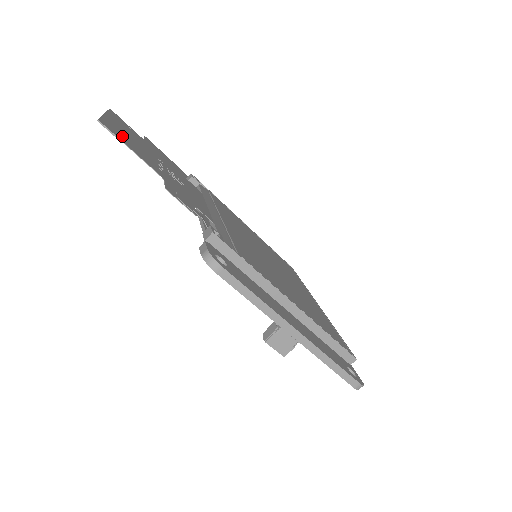
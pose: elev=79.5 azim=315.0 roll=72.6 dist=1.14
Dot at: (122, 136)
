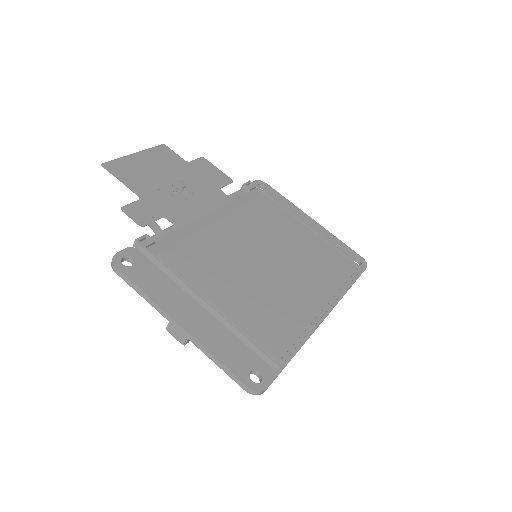
Dot at: (127, 170)
